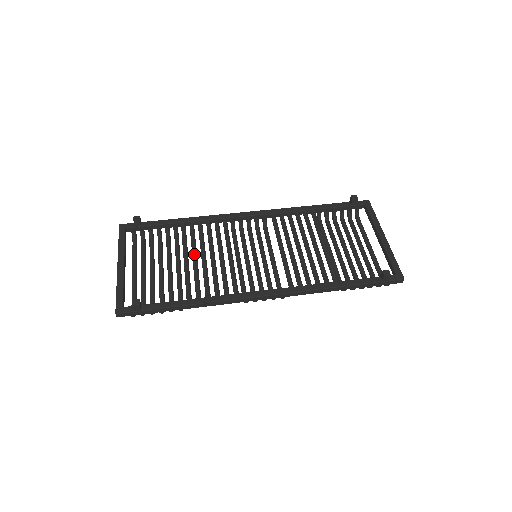
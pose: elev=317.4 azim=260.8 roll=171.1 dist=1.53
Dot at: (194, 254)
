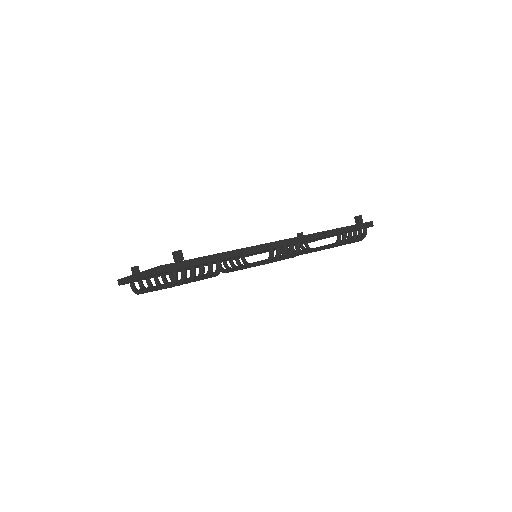
Dot at: occluded
